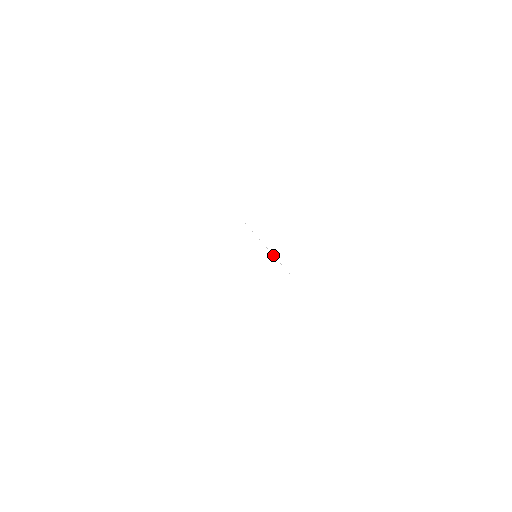
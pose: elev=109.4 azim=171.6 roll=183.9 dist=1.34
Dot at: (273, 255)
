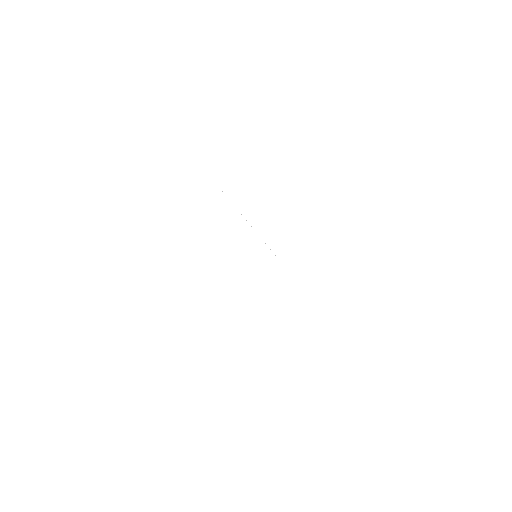
Dot at: occluded
